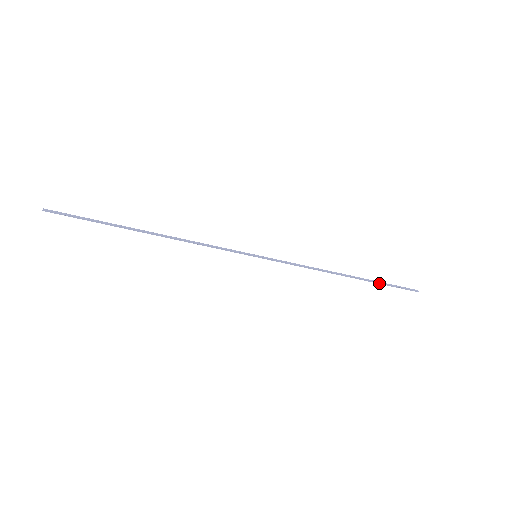
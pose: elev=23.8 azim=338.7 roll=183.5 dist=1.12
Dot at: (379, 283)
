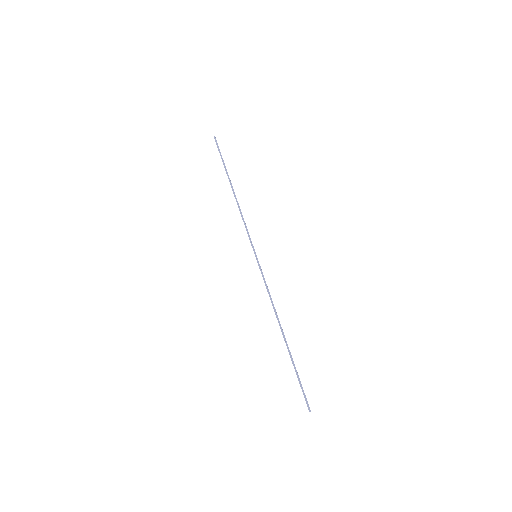
Dot at: (294, 366)
